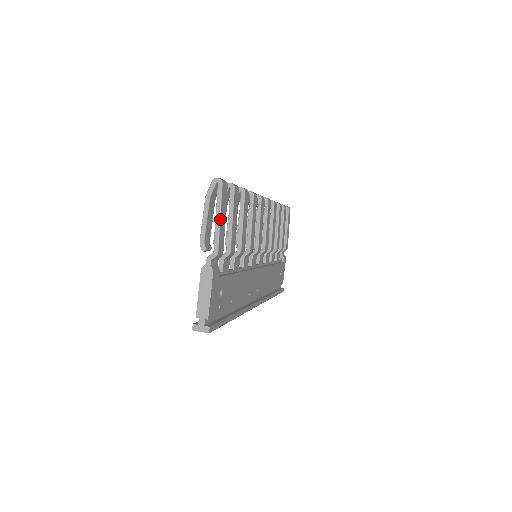
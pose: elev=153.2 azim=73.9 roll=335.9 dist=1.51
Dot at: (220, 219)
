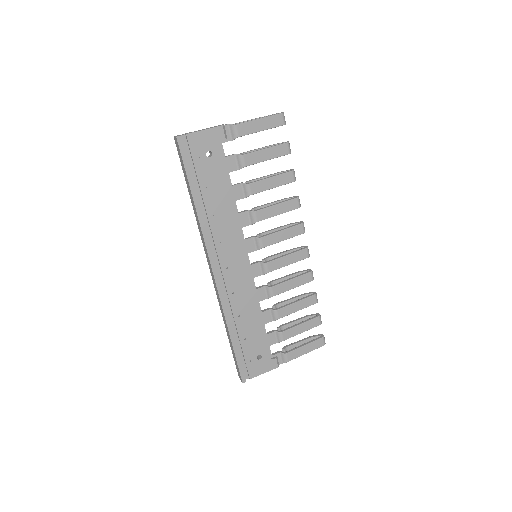
Dot at: (259, 119)
